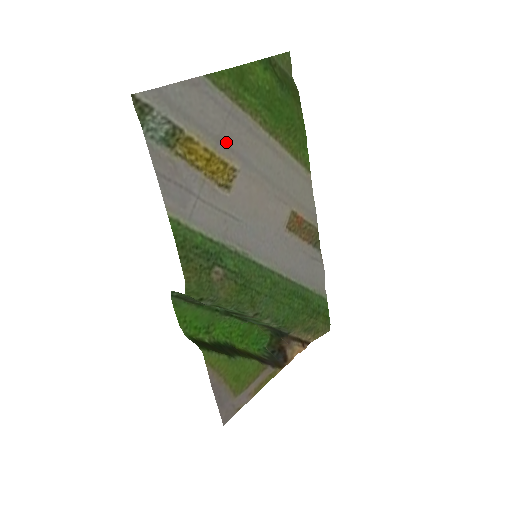
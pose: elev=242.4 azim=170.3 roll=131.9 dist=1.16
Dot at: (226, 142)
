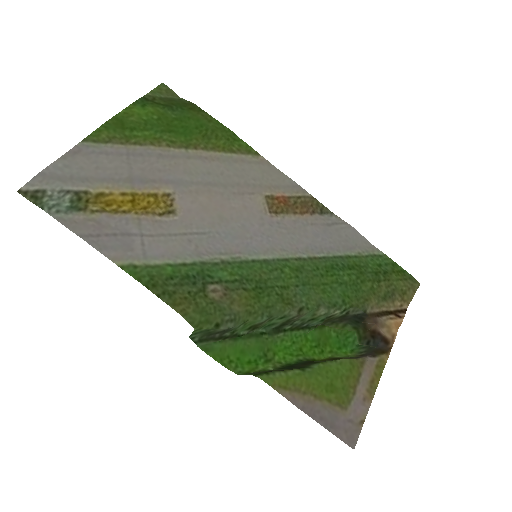
Dot at: (141, 178)
